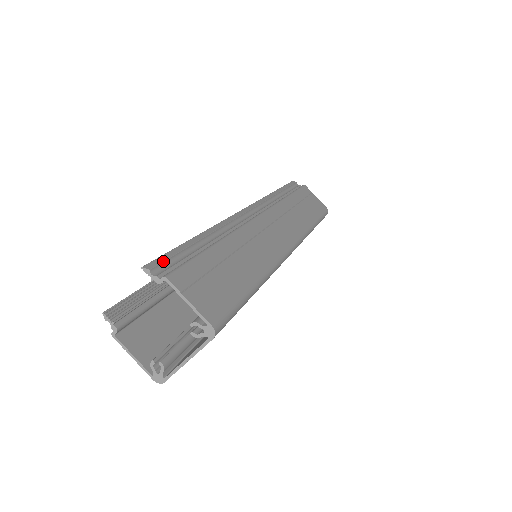
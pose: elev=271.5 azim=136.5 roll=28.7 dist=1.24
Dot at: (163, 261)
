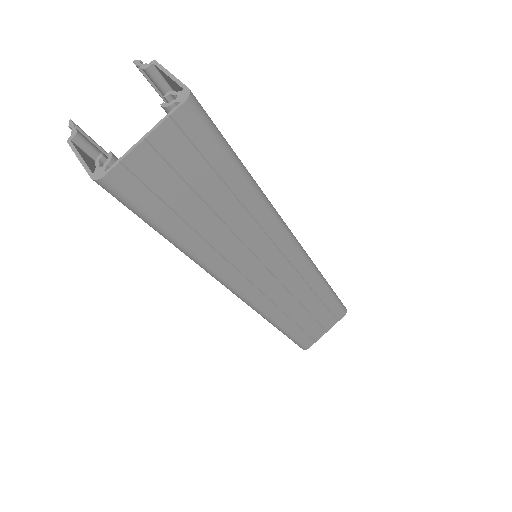
Dot at: occluded
